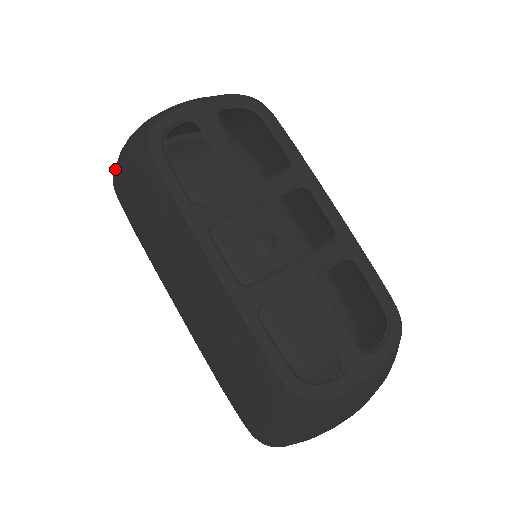
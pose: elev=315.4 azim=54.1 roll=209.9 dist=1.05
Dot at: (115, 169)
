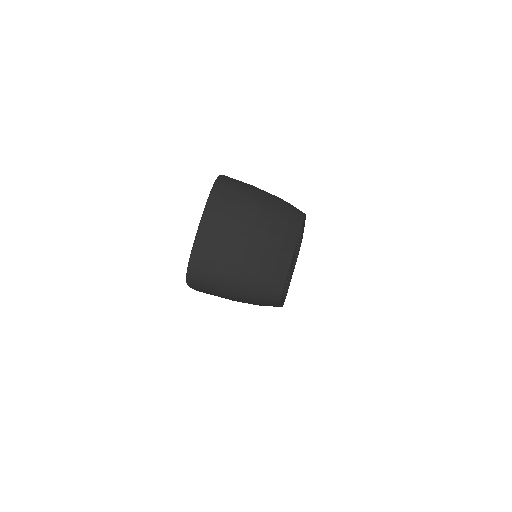
Dot at: (205, 286)
